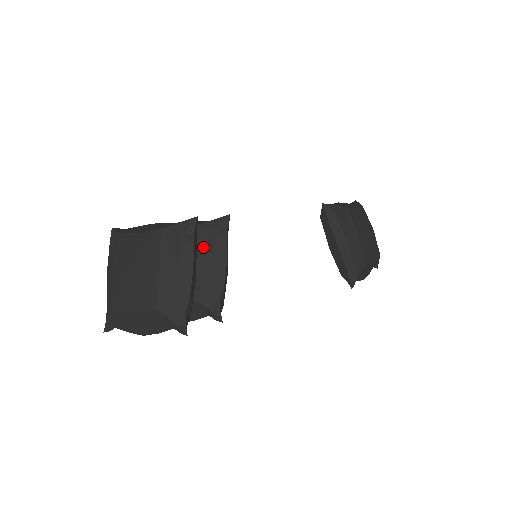
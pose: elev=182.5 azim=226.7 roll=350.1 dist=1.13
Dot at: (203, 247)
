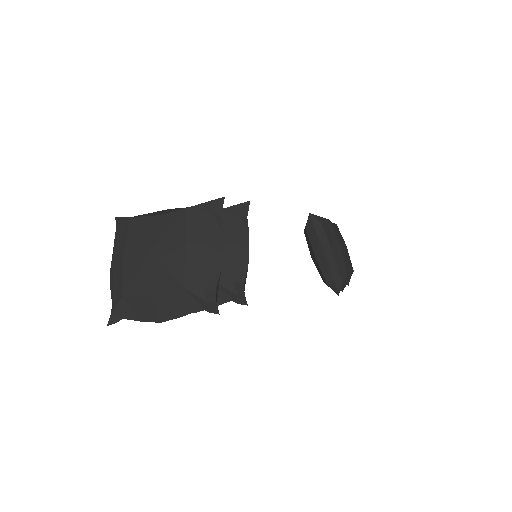
Dot at: (224, 231)
